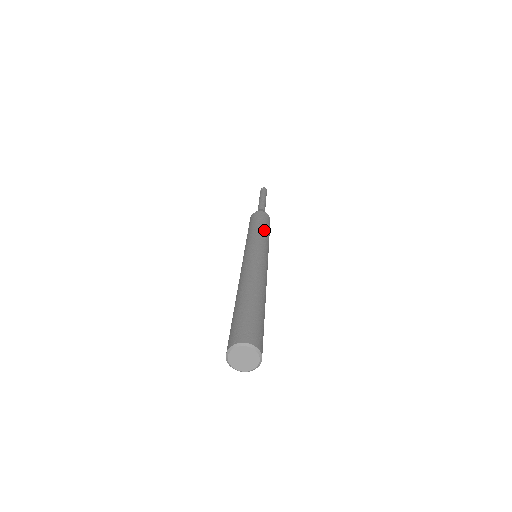
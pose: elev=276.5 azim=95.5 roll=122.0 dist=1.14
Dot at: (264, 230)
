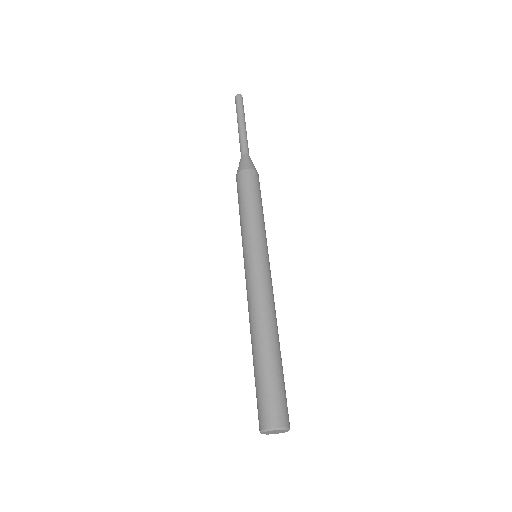
Dot at: (250, 212)
